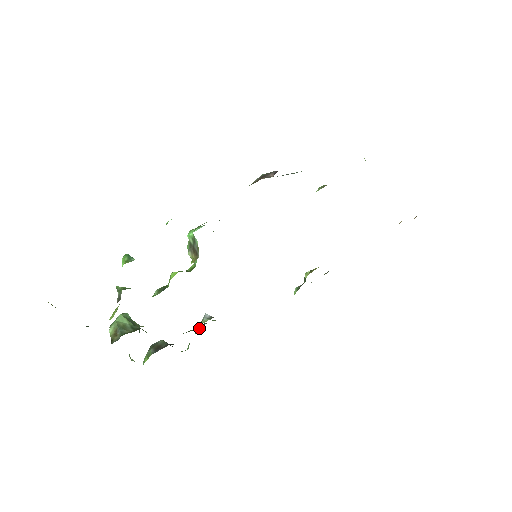
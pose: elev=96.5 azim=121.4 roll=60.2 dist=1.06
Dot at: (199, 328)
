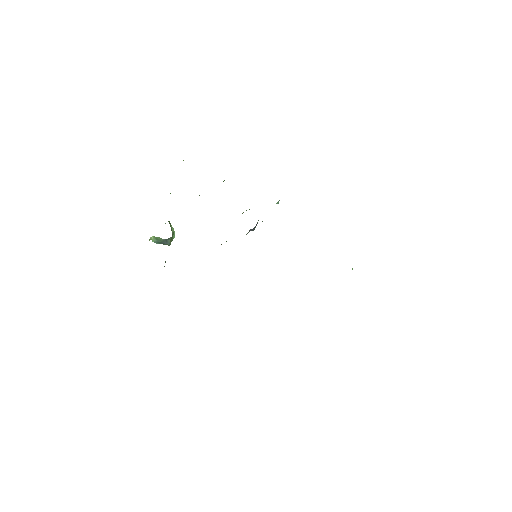
Dot at: occluded
